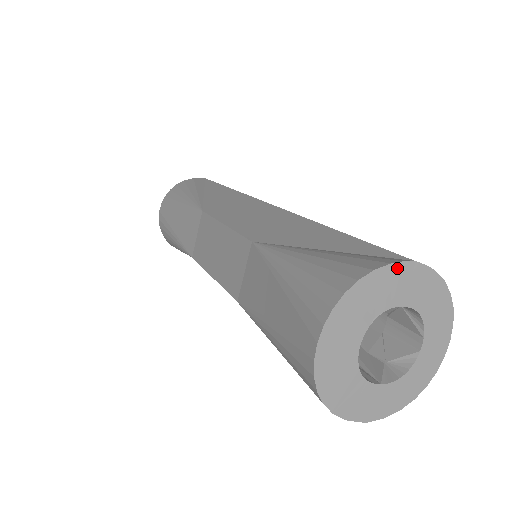
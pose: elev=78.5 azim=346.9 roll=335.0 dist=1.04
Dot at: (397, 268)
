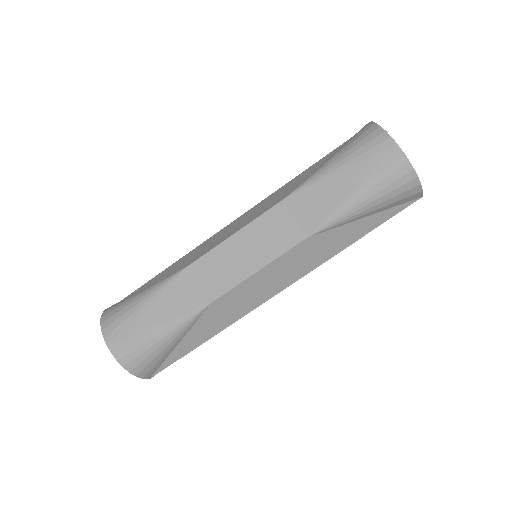
Dot at: occluded
